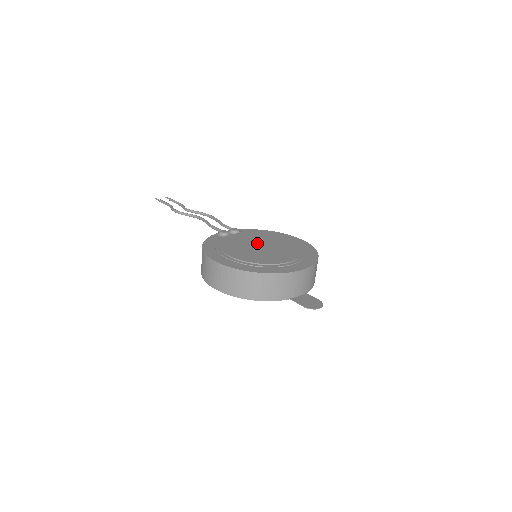
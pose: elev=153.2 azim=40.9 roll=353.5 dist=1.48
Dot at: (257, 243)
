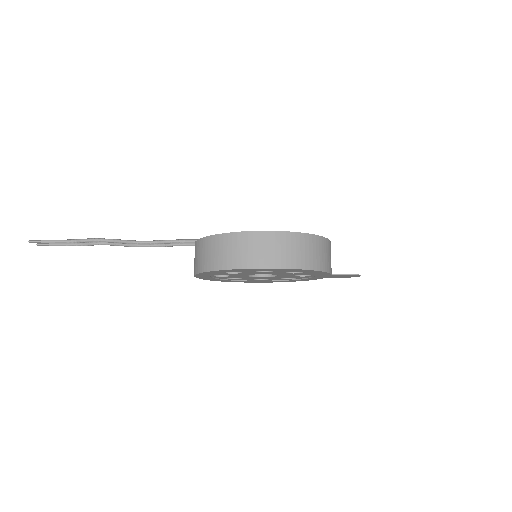
Dot at: occluded
